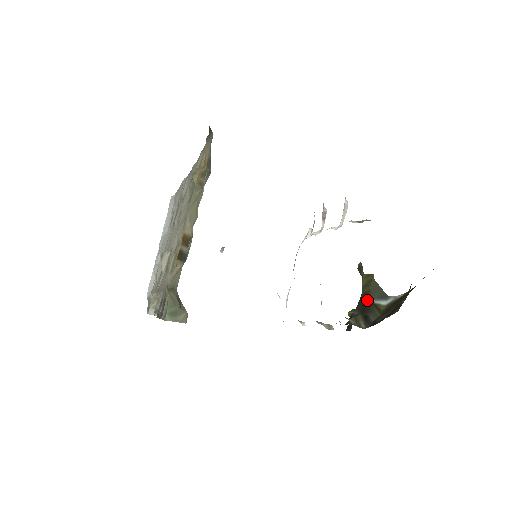
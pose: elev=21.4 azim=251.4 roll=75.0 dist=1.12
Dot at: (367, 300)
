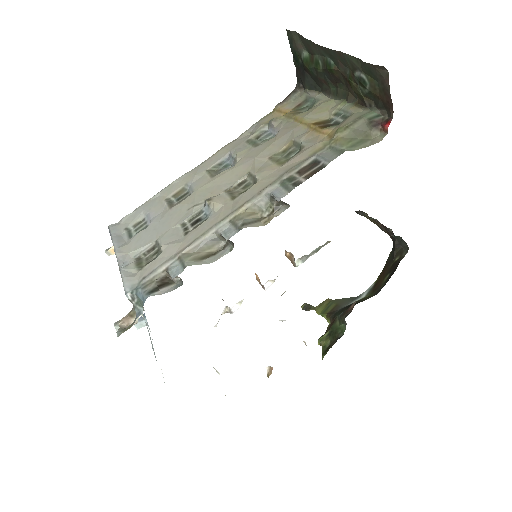
Dot at: (341, 308)
